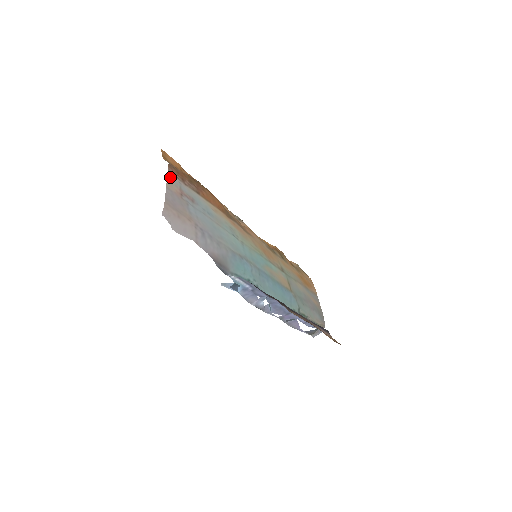
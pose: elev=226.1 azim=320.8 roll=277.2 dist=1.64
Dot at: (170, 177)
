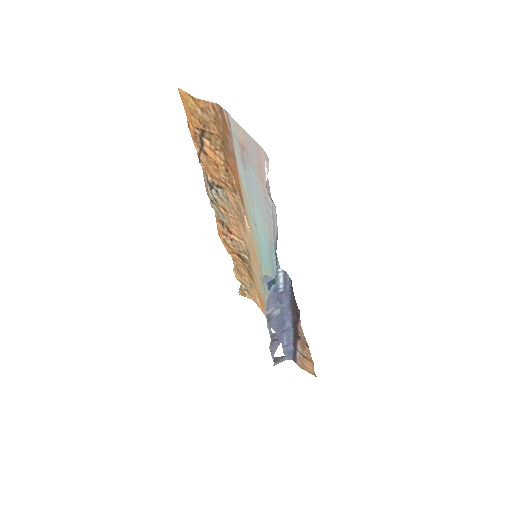
Dot at: (232, 121)
